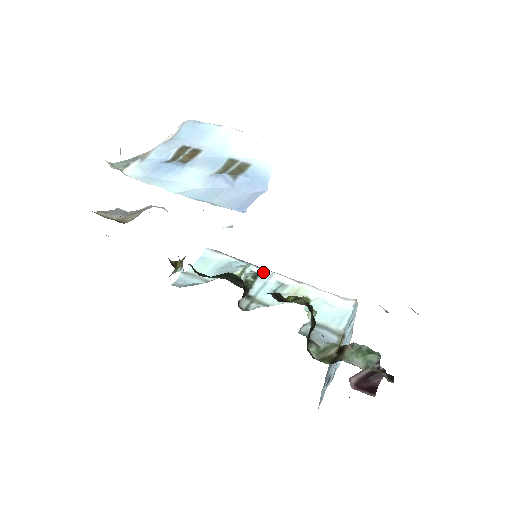
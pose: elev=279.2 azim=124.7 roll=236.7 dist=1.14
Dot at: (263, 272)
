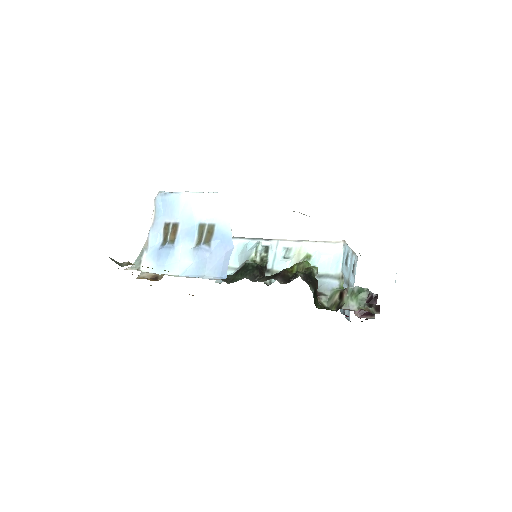
Dot at: (271, 243)
